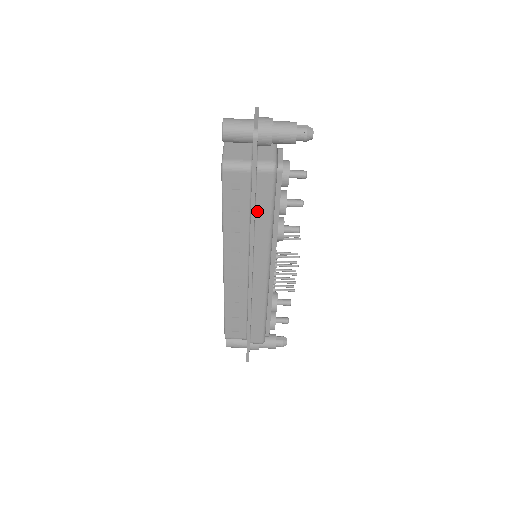
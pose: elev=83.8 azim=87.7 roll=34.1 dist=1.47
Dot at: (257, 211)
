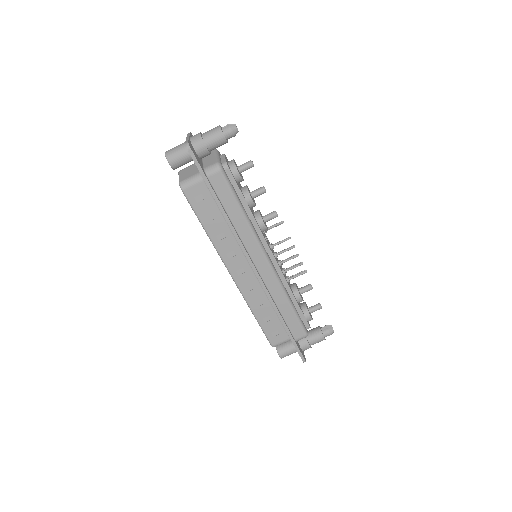
Dot at: (227, 210)
